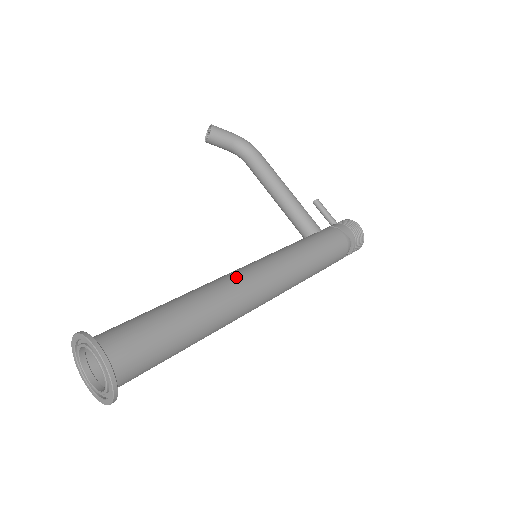
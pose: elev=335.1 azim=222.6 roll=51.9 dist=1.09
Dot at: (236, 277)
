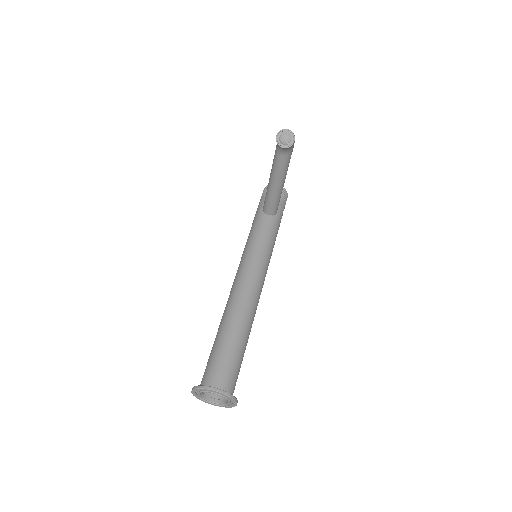
Dot at: (258, 297)
